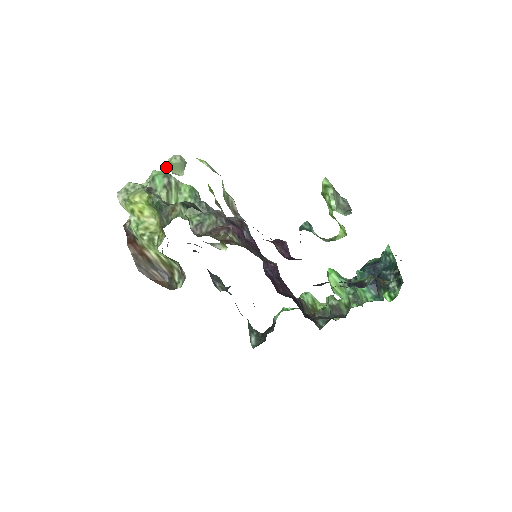
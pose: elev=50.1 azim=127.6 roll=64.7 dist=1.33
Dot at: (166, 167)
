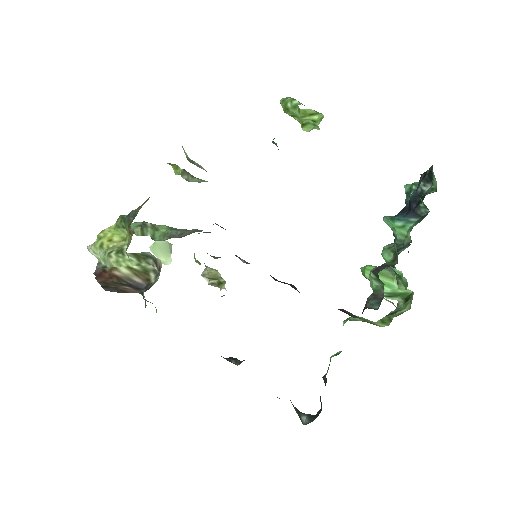
Dot at: (150, 250)
